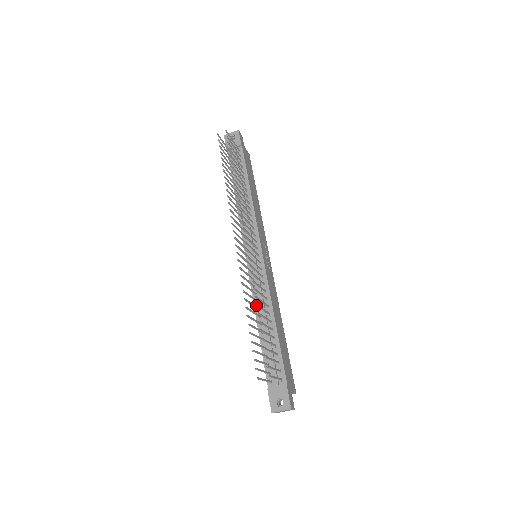
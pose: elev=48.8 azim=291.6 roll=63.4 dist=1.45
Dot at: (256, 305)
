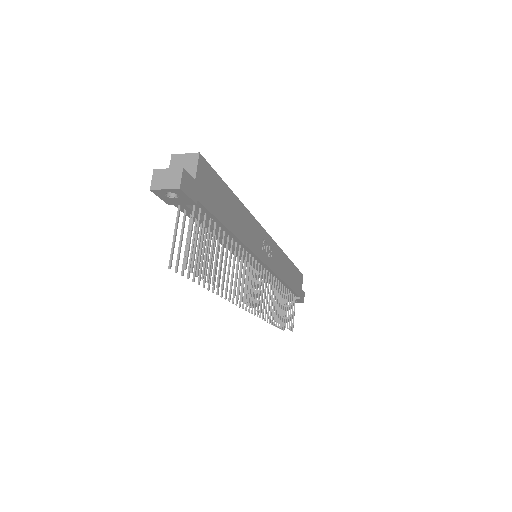
Dot at: (277, 322)
